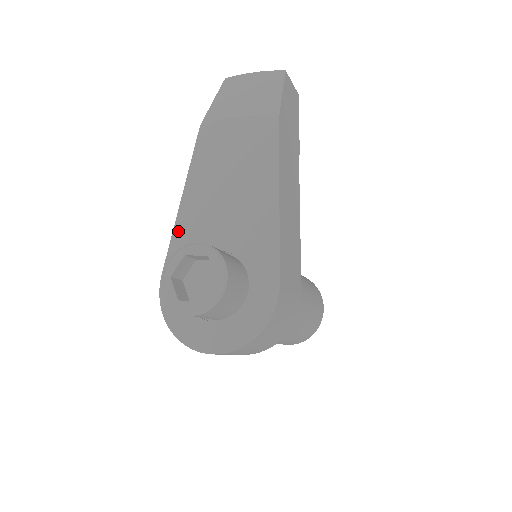
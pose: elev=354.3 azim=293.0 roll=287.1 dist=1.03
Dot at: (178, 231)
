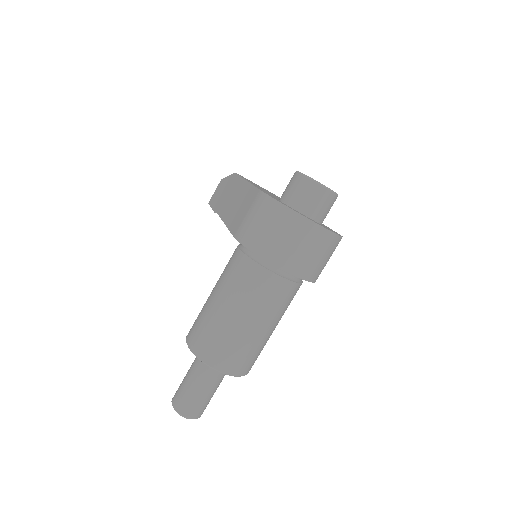
Dot at: occluded
